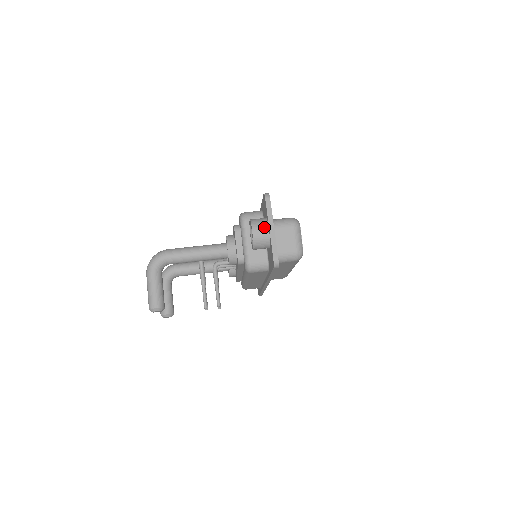
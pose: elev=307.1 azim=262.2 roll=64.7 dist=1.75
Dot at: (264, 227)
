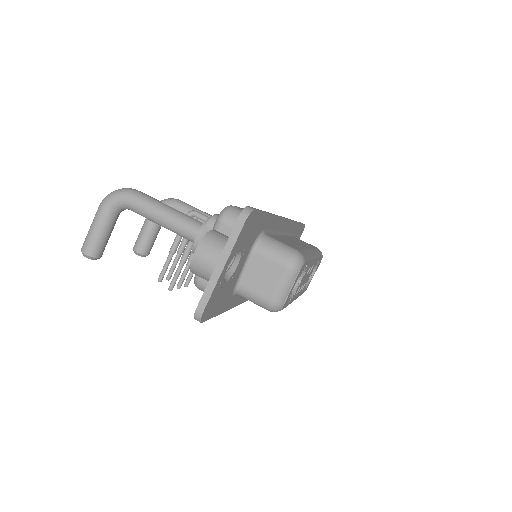
Dot at: (213, 257)
